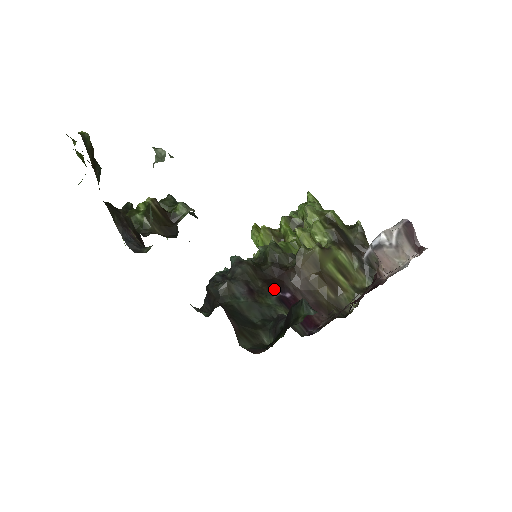
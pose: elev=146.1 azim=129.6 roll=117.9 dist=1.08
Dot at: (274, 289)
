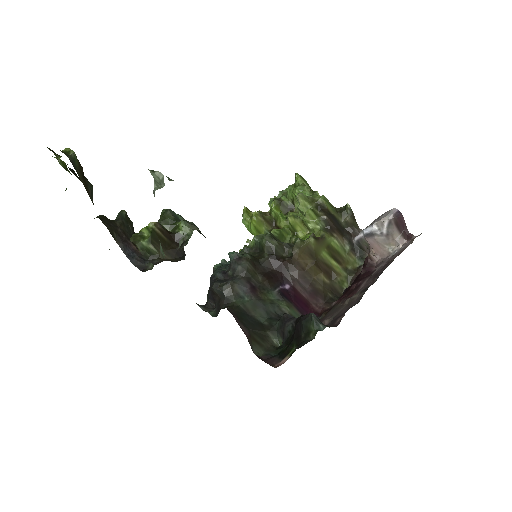
Dot at: (274, 283)
